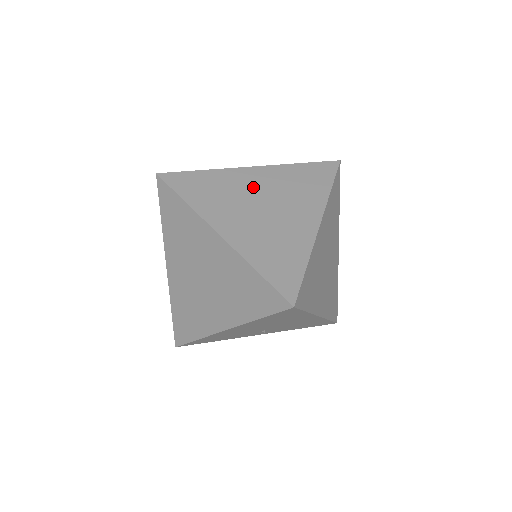
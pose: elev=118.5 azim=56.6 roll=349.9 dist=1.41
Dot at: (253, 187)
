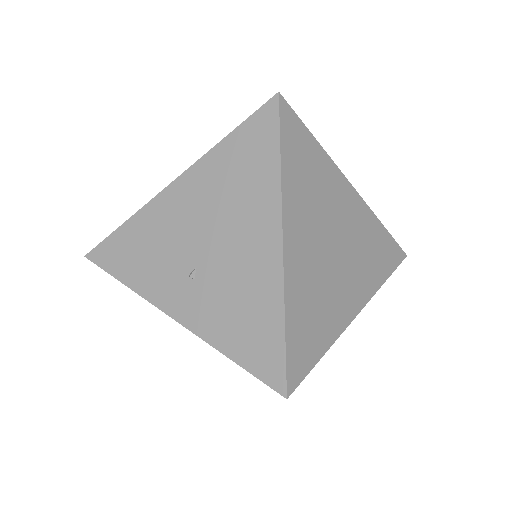
Dot at: occluded
